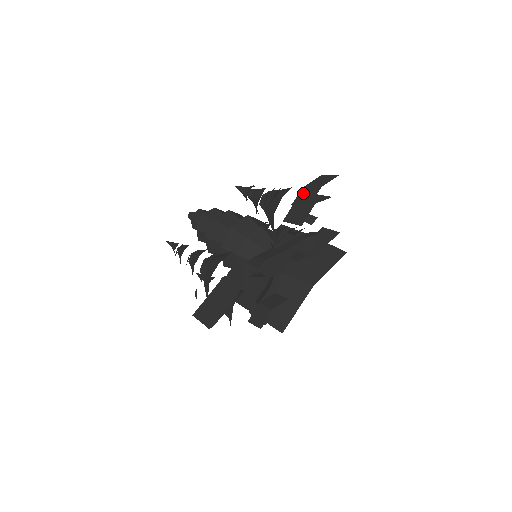
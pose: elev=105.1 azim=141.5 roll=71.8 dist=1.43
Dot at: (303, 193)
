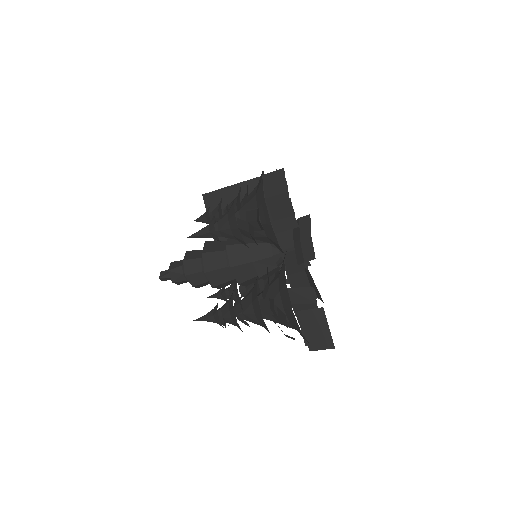
Dot at: (273, 206)
